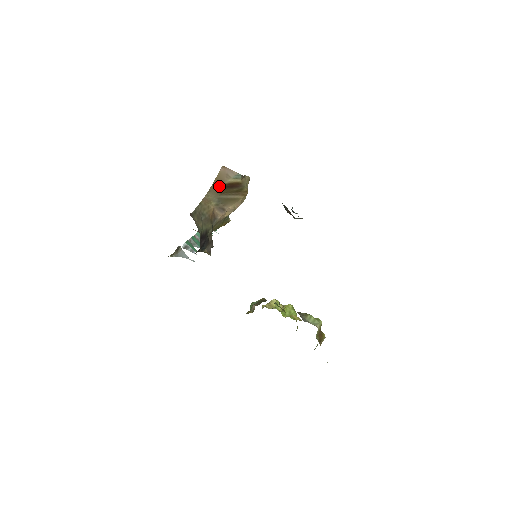
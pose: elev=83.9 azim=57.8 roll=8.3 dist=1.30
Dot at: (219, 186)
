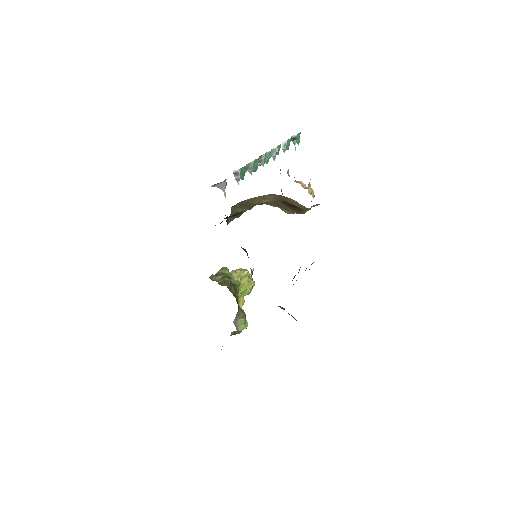
Dot at: (283, 199)
